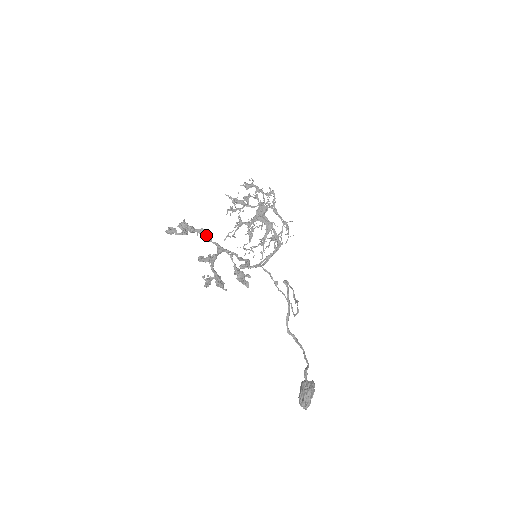
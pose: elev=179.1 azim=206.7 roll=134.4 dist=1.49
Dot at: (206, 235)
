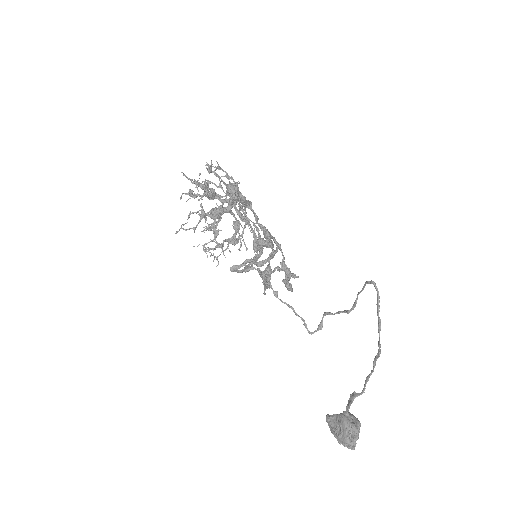
Dot at: (253, 211)
